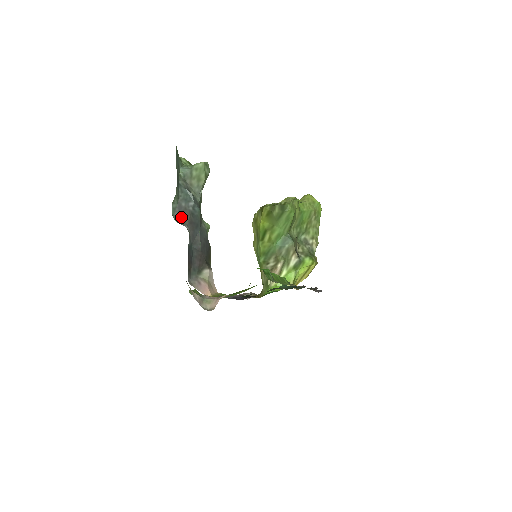
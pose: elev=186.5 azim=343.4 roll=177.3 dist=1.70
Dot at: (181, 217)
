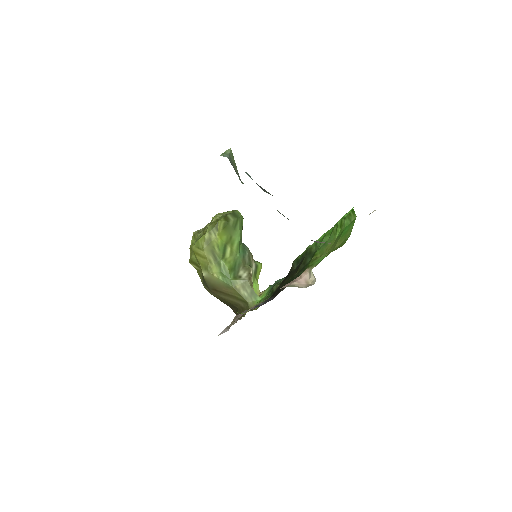
Dot at: (266, 191)
